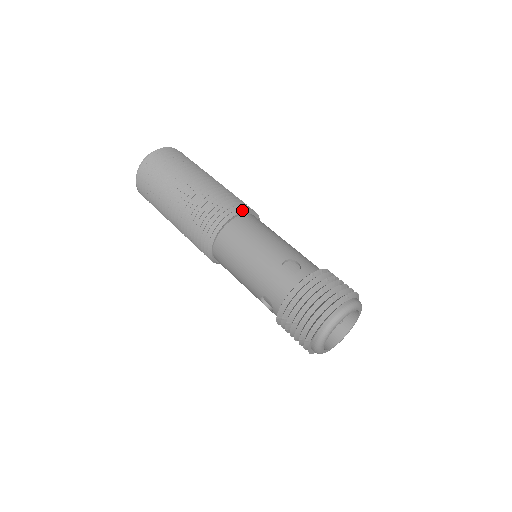
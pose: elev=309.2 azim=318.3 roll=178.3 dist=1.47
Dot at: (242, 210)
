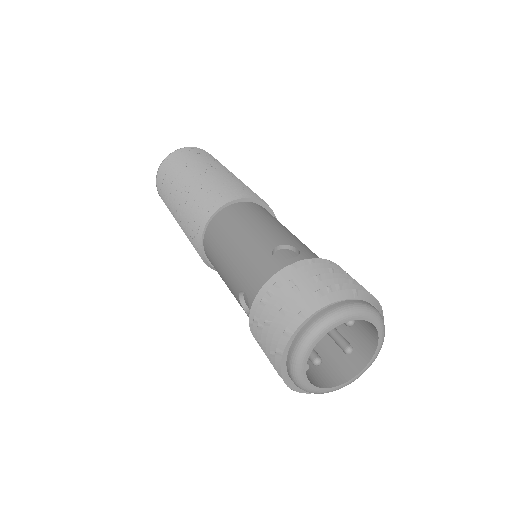
Dot at: (251, 198)
